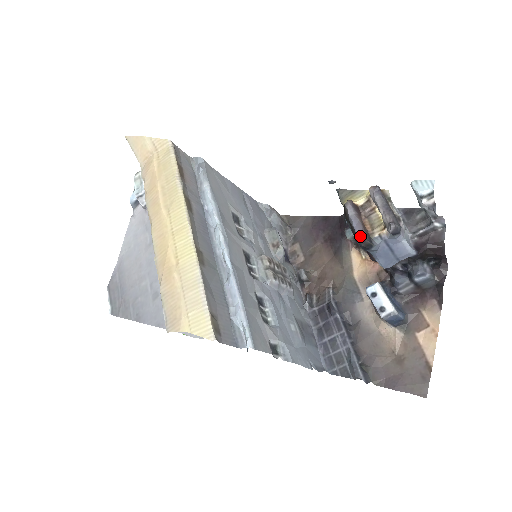
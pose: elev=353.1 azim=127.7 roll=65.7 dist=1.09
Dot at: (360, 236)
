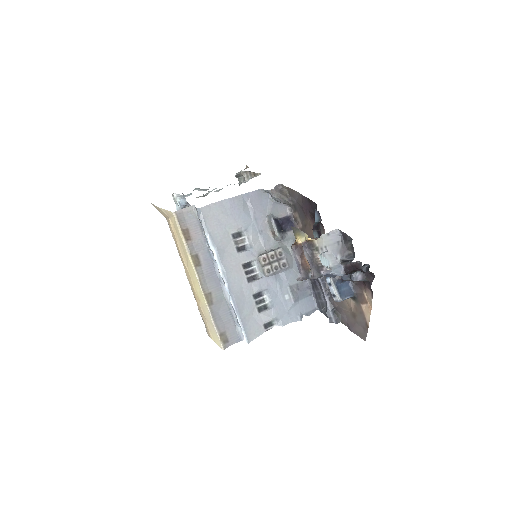
Dot at: (299, 276)
